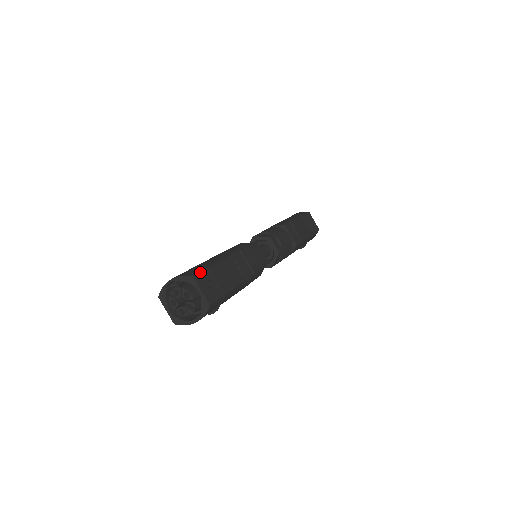
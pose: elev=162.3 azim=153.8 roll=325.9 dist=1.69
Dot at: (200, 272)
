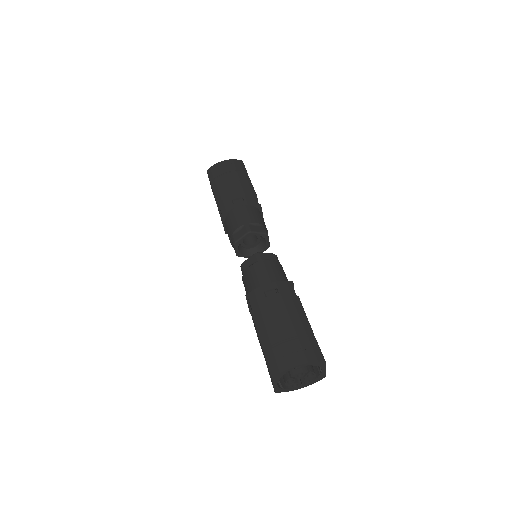
Dot at: (320, 349)
